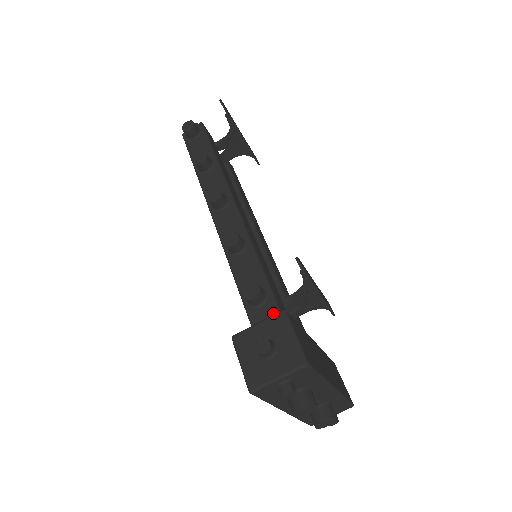
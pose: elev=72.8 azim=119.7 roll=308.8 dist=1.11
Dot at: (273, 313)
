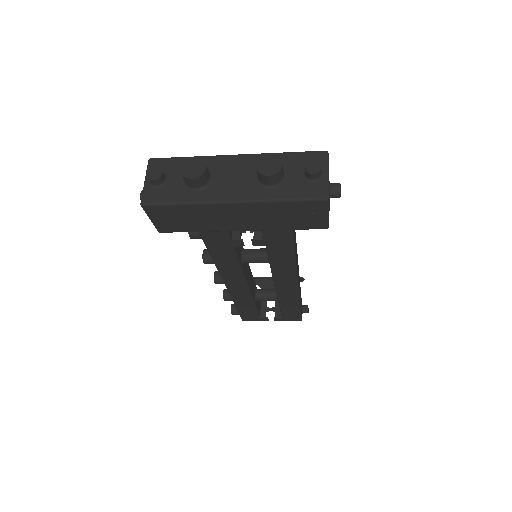
Dot at: occluded
